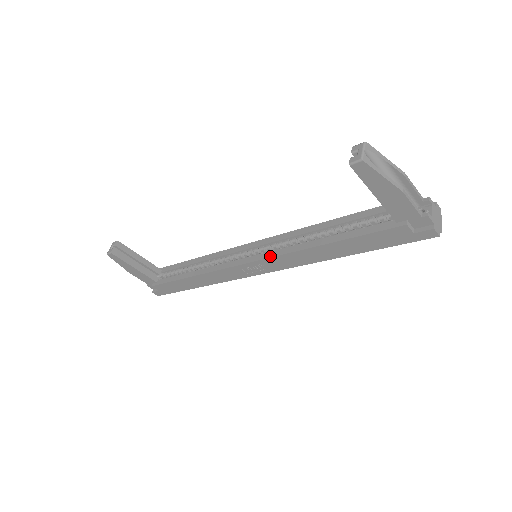
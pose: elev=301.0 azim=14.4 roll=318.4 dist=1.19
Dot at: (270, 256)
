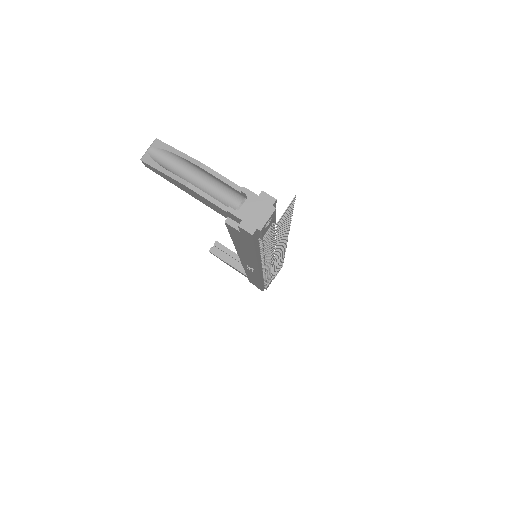
Dot at: occluded
